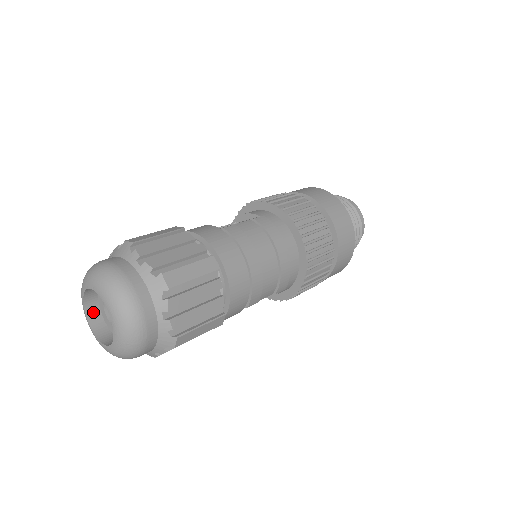
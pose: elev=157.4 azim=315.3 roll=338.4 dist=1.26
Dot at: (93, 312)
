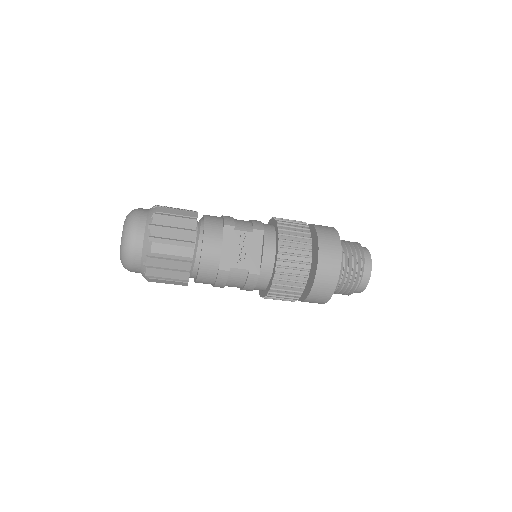
Dot at: occluded
